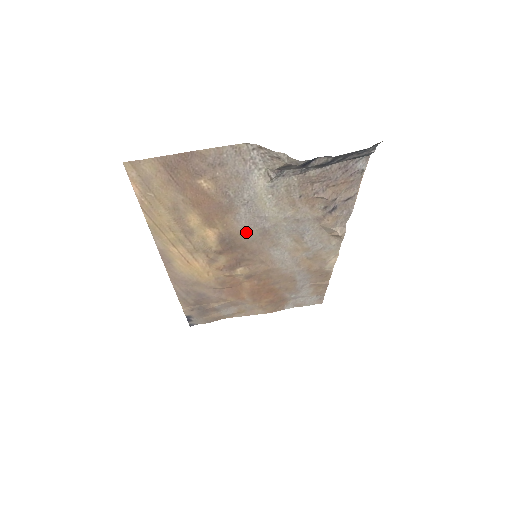
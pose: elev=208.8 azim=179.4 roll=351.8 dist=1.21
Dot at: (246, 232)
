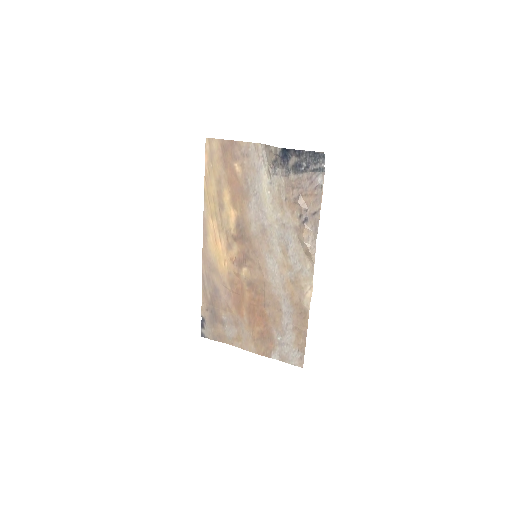
Dot at: (253, 224)
